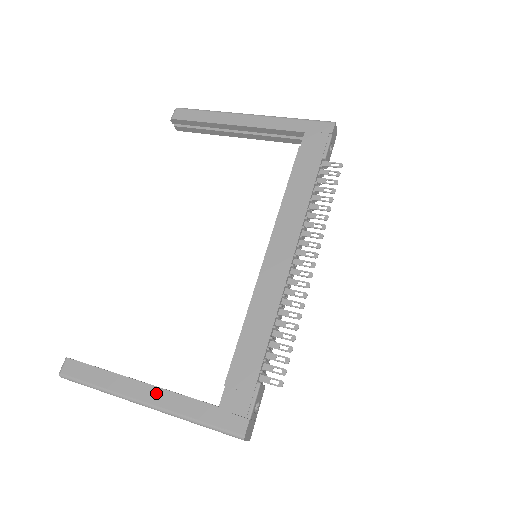
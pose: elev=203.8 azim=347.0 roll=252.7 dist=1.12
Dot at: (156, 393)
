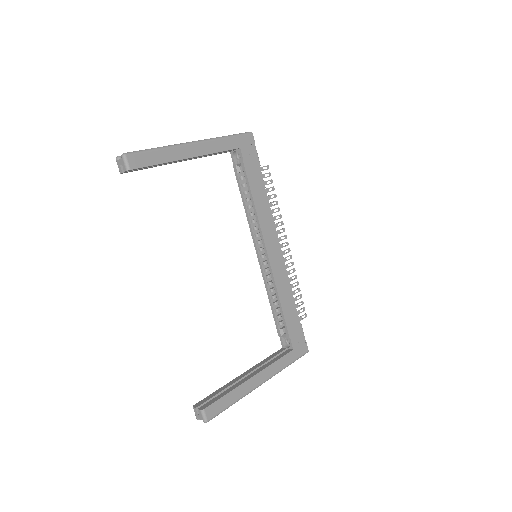
Dot at: (265, 373)
